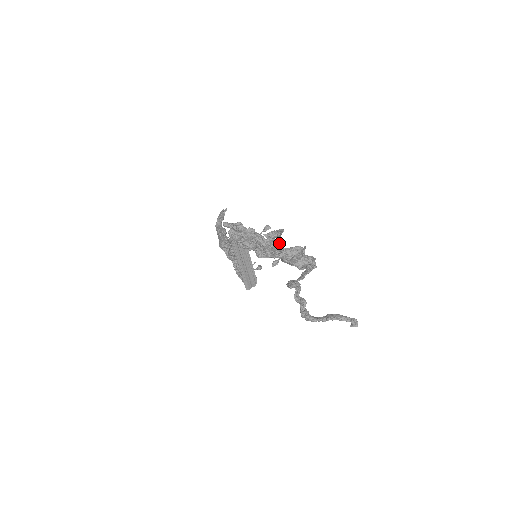
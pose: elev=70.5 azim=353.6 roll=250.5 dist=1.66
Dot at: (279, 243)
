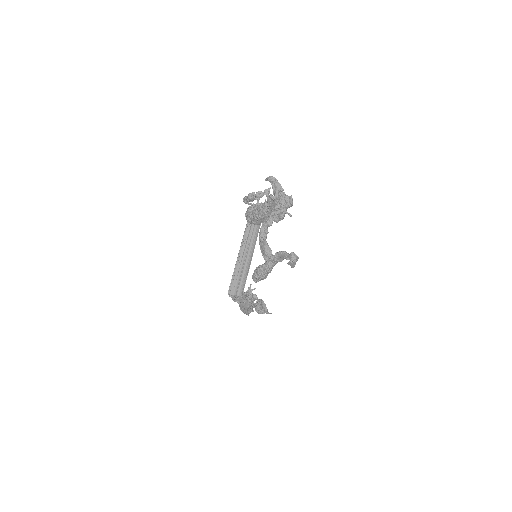
Dot at: occluded
